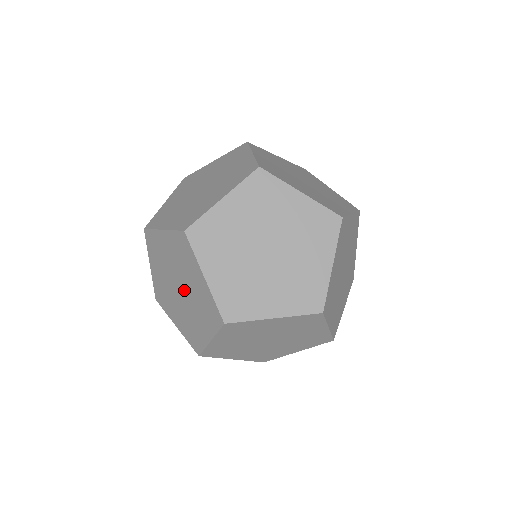
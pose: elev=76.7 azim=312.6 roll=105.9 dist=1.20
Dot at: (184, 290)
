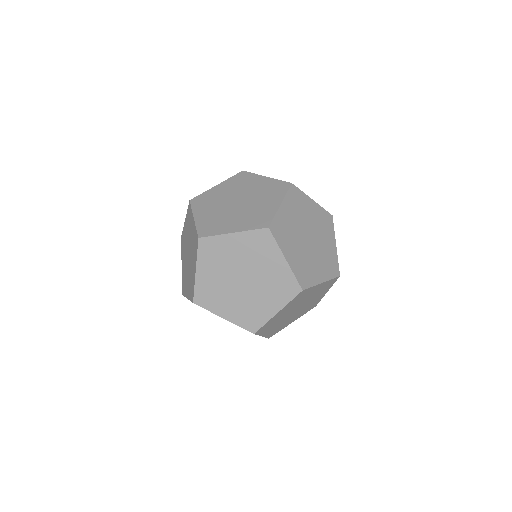
Dot at: (189, 251)
